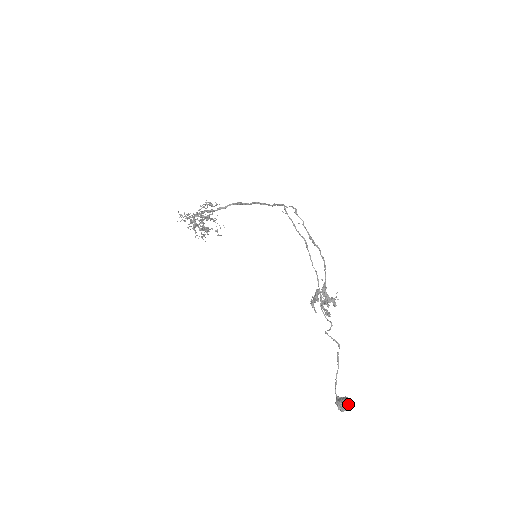
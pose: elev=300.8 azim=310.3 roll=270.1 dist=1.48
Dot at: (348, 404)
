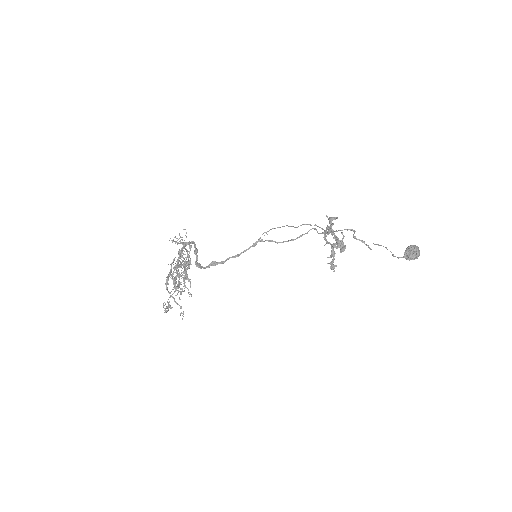
Dot at: occluded
